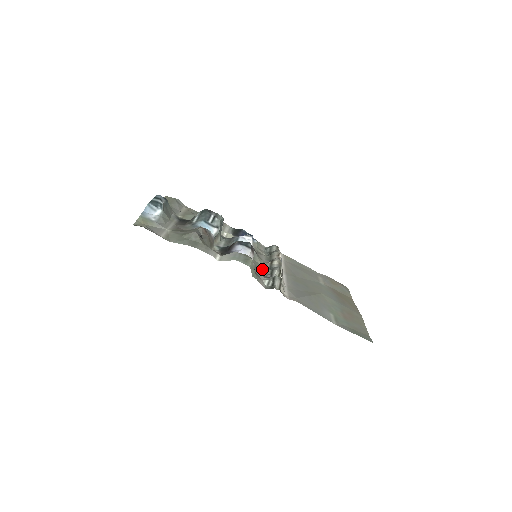
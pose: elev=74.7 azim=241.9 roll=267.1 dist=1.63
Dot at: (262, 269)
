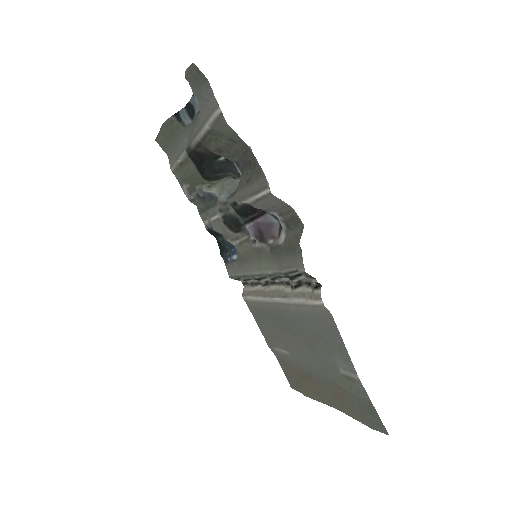
Dot at: (271, 267)
